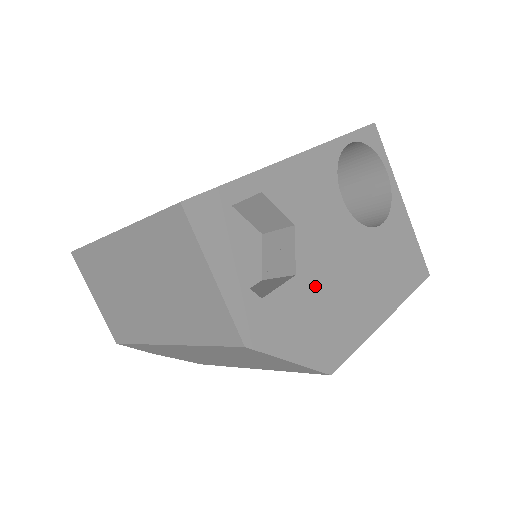
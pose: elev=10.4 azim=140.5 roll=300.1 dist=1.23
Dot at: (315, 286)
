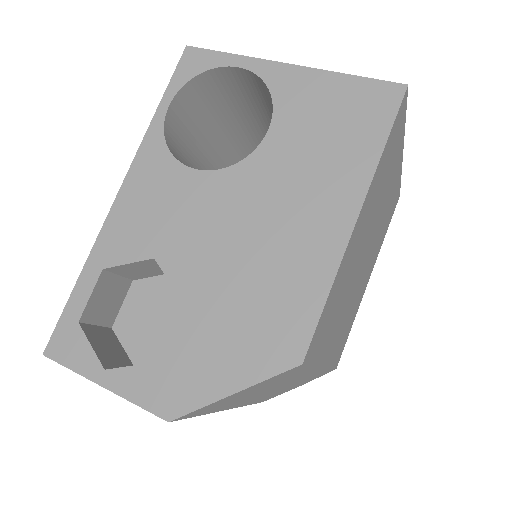
Dot at: (216, 290)
